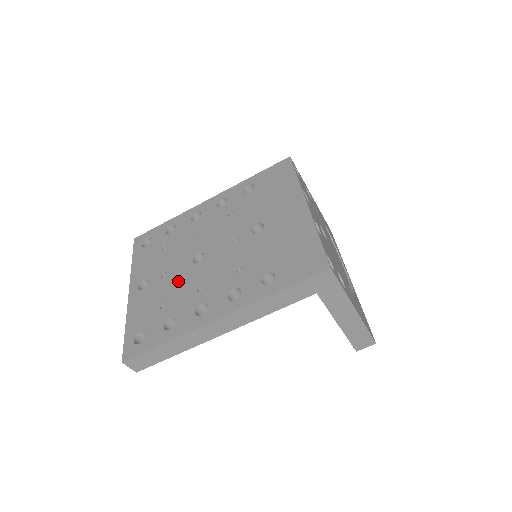
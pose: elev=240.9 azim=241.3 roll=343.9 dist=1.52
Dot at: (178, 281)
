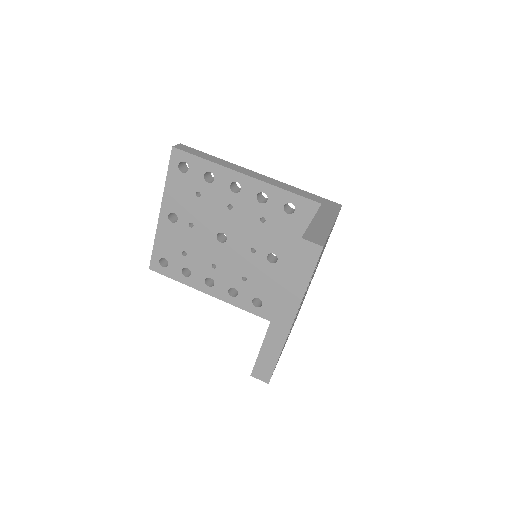
Dot at: occluded
